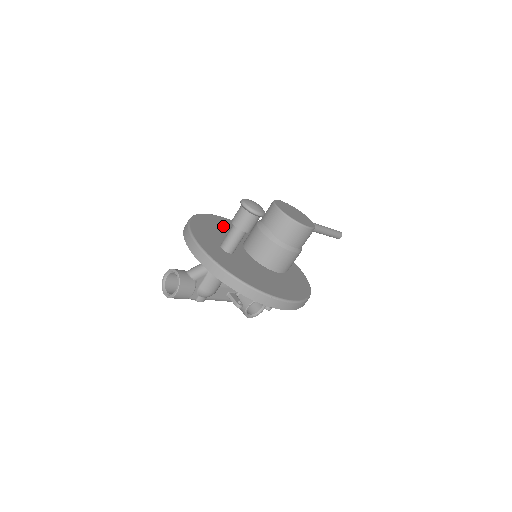
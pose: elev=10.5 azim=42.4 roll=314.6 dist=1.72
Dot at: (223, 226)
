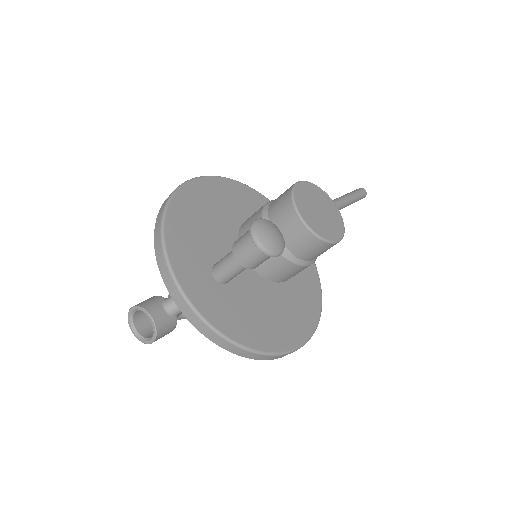
Dot at: (208, 206)
